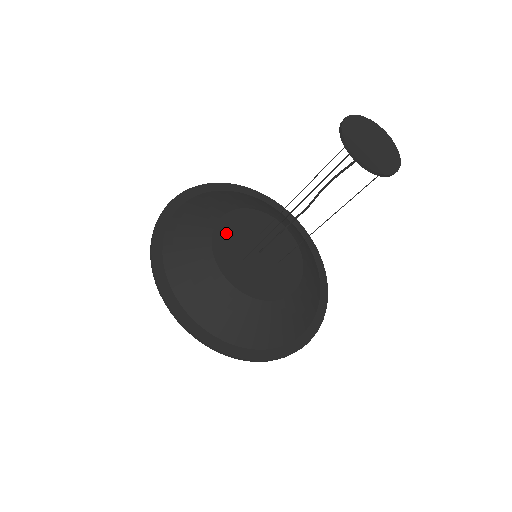
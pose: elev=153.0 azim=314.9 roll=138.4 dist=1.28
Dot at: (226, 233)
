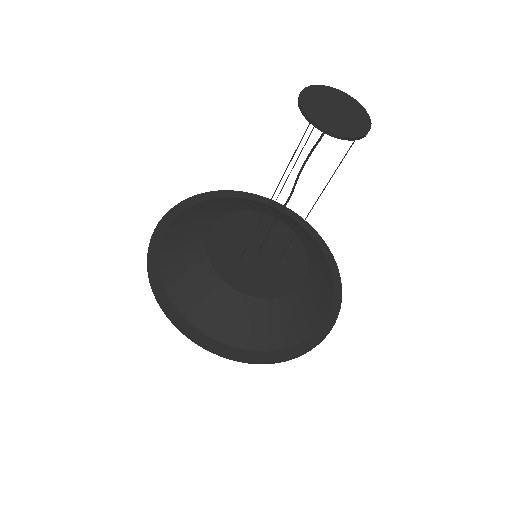
Dot at: (221, 235)
